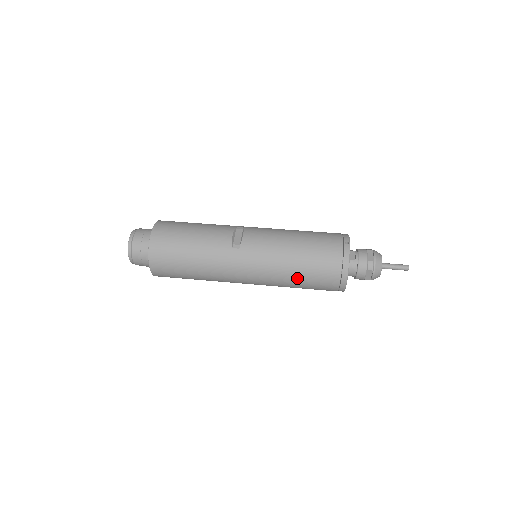
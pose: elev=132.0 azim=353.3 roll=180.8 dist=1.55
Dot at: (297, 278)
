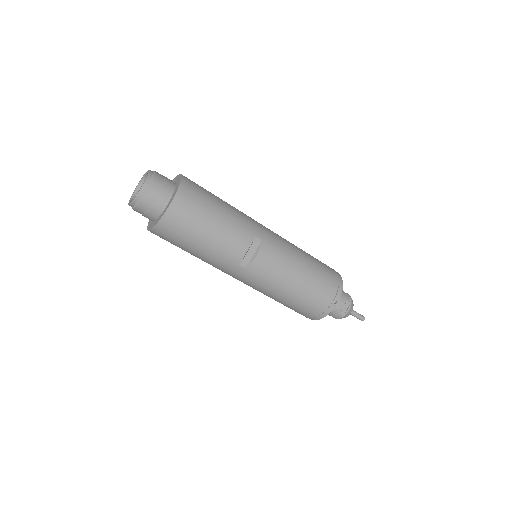
Dot at: (277, 301)
